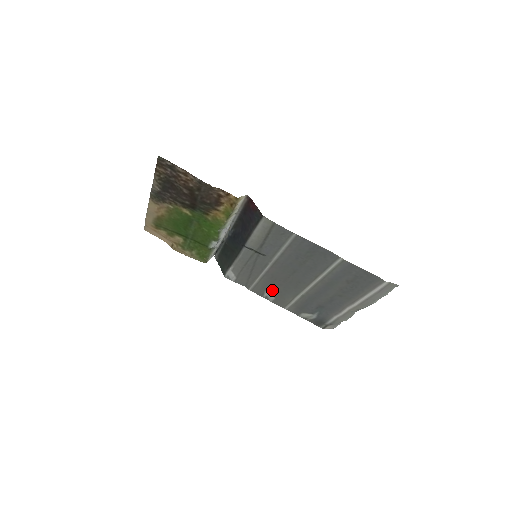
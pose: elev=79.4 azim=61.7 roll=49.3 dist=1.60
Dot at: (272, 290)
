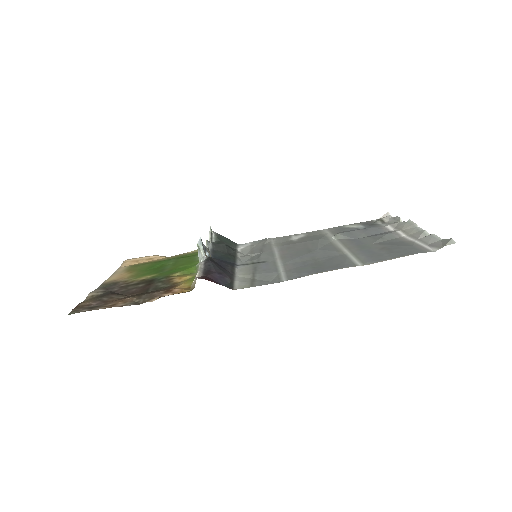
Dot at: (297, 240)
